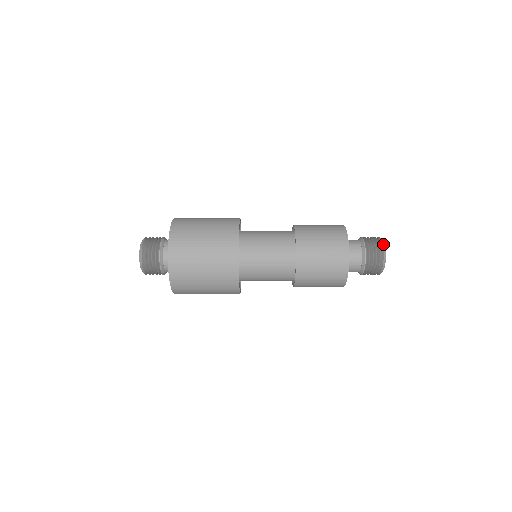
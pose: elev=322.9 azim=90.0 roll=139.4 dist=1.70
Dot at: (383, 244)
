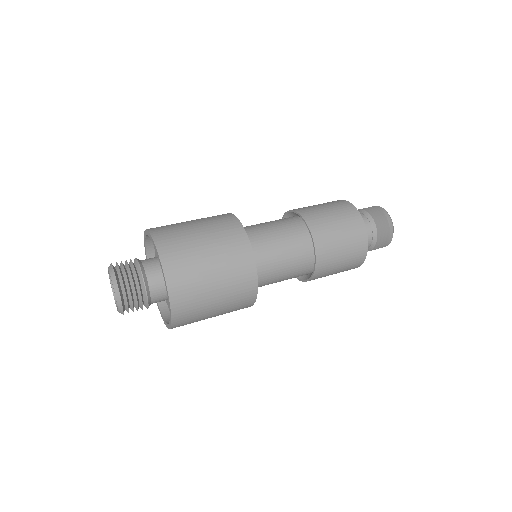
Dot at: (393, 229)
